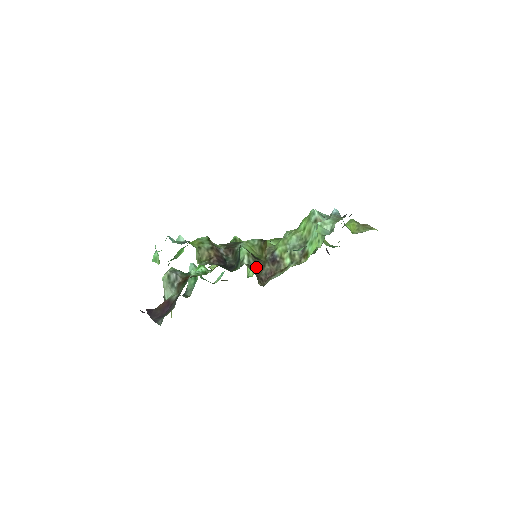
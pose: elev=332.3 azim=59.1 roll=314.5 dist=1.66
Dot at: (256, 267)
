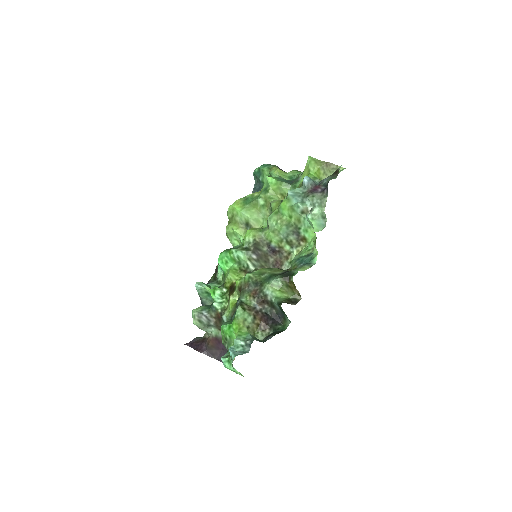
Dot at: (263, 266)
